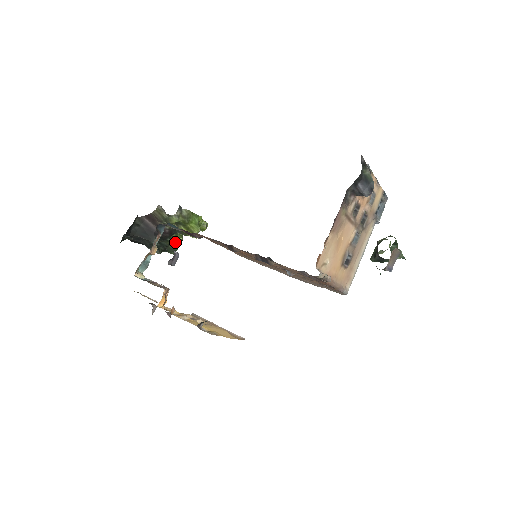
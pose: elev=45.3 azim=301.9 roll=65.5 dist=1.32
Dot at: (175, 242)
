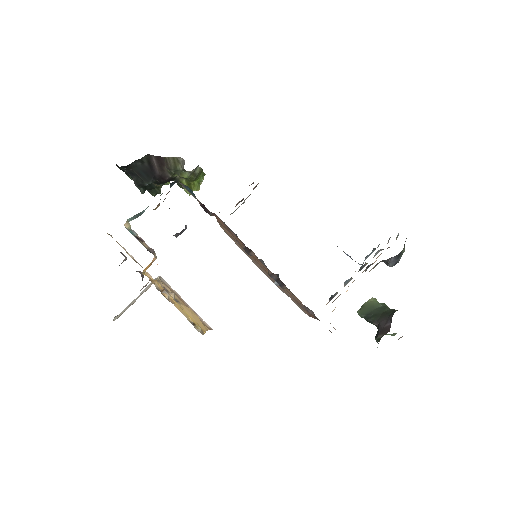
Dot at: occluded
